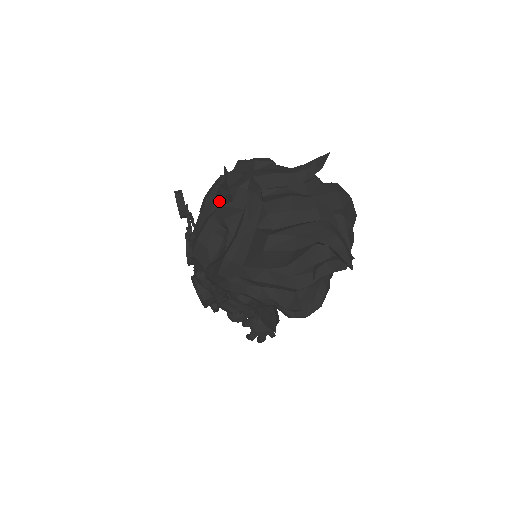
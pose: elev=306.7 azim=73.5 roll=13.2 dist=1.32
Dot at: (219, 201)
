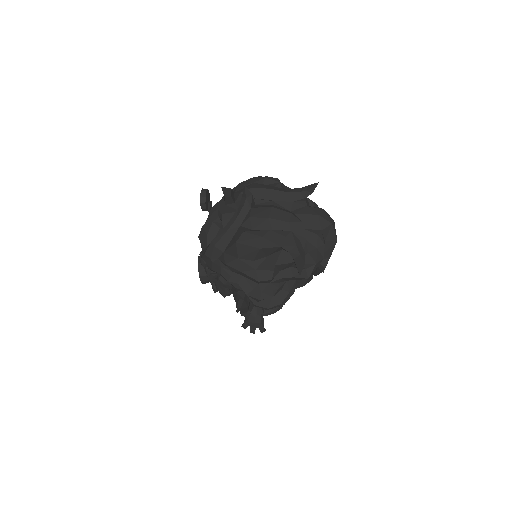
Dot at: (224, 201)
